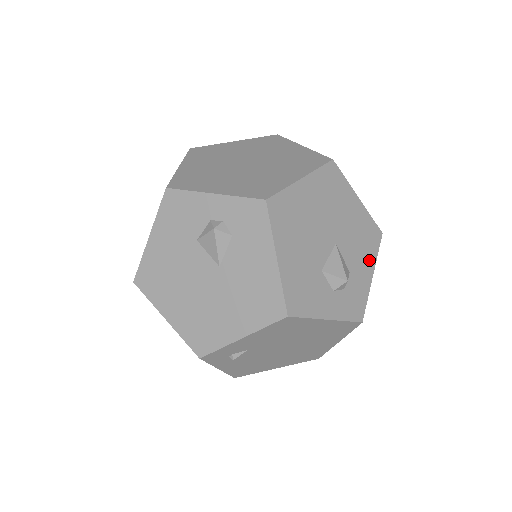
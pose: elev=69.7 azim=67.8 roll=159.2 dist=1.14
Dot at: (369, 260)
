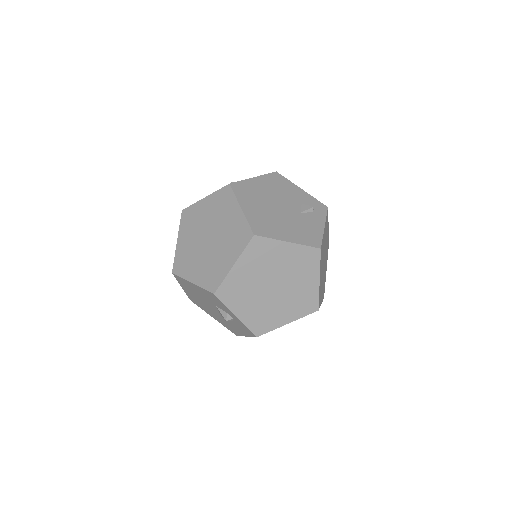
Dot at: occluded
